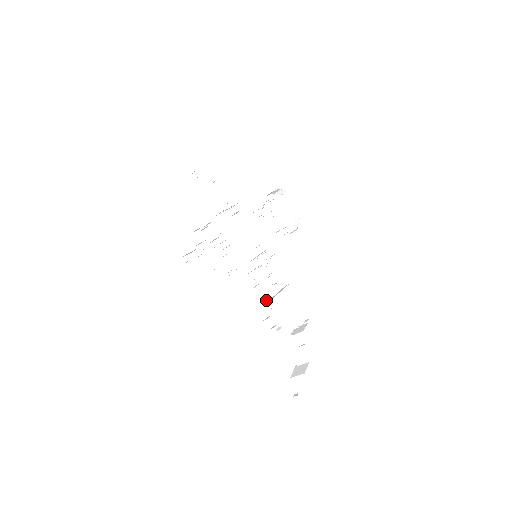
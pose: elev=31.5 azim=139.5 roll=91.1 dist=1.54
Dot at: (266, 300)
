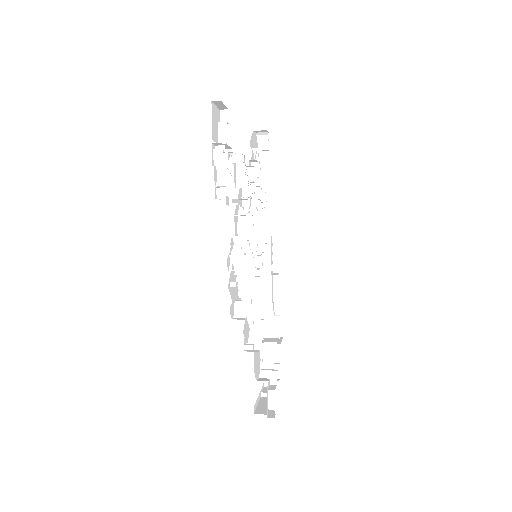
Dot at: occluded
